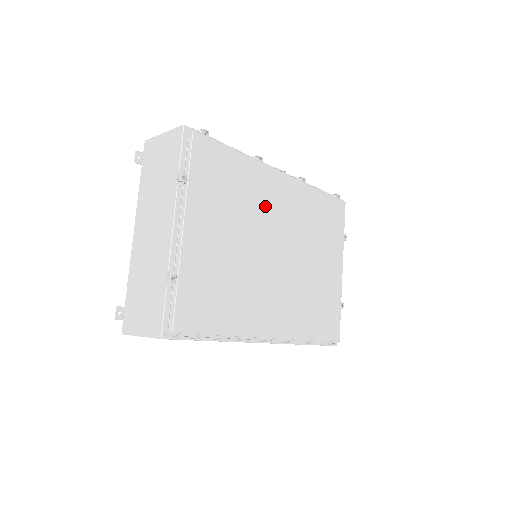
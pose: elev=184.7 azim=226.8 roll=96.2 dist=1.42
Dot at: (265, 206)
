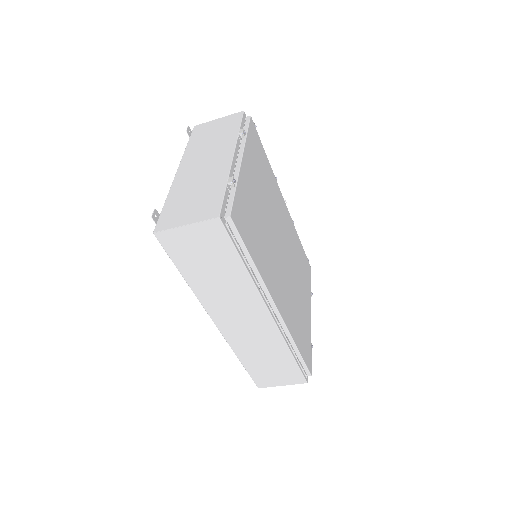
Dot at: (277, 209)
